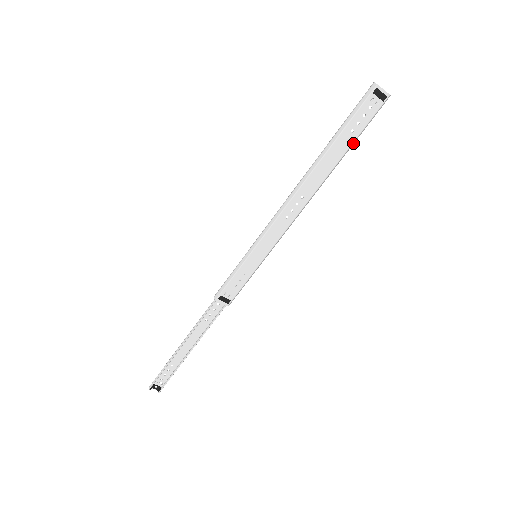
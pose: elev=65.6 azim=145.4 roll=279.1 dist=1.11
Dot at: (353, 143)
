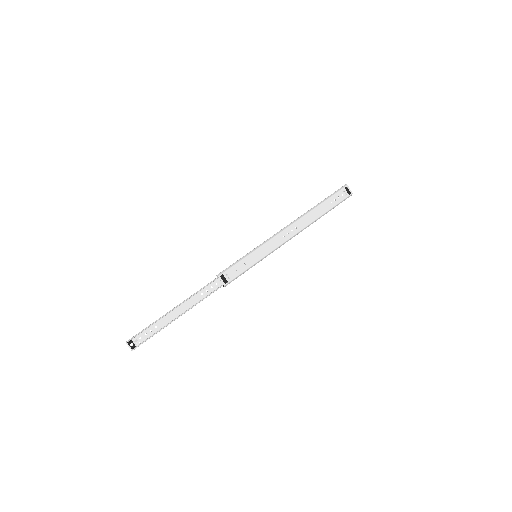
Dot at: (330, 210)
